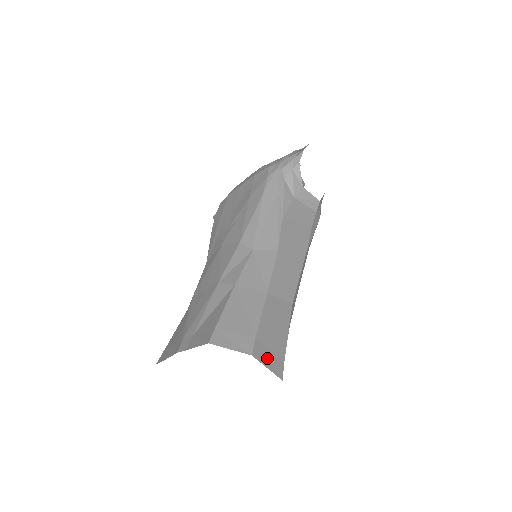
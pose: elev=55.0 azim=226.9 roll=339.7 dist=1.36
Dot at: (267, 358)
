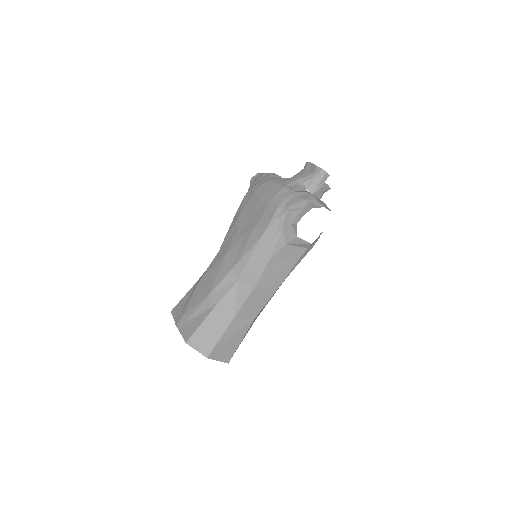
Dot at: (220, 356)
